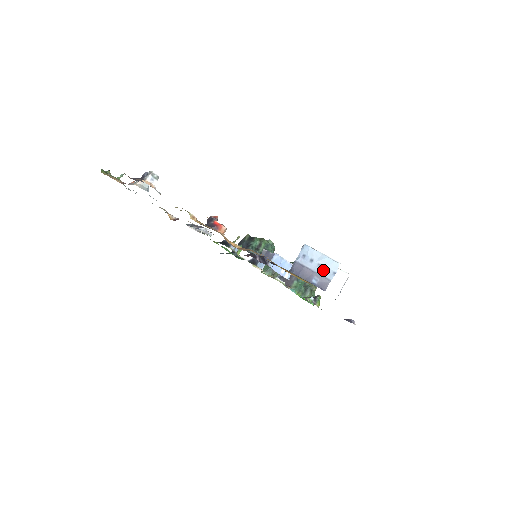
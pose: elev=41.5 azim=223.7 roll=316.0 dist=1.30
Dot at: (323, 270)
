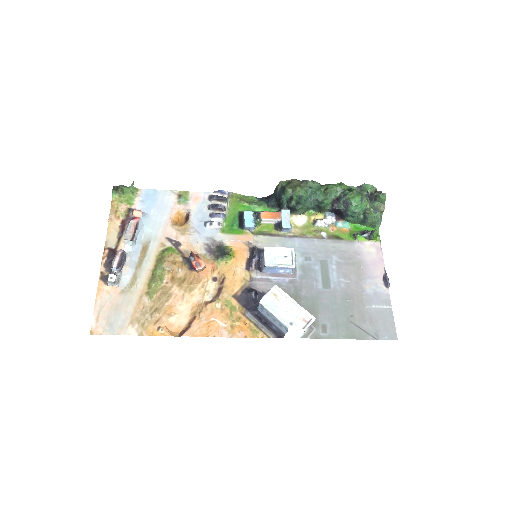
Dot at: (278, 325)
